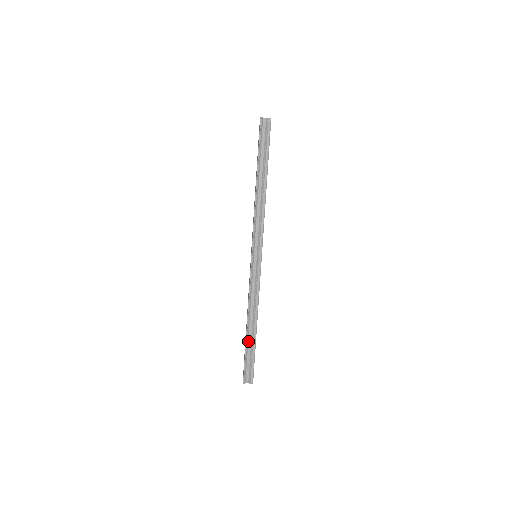
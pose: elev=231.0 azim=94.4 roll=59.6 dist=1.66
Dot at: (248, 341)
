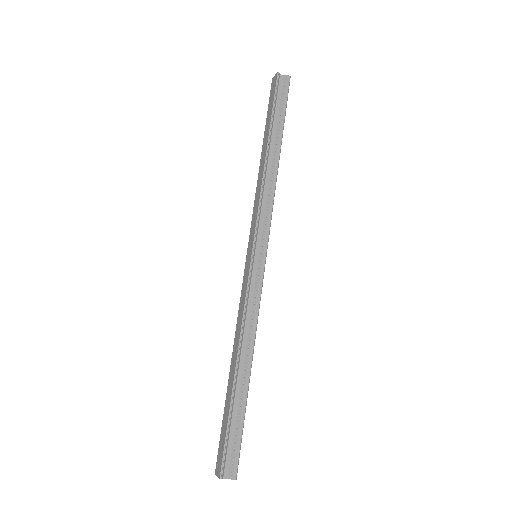
Dot at: (234, 396)
